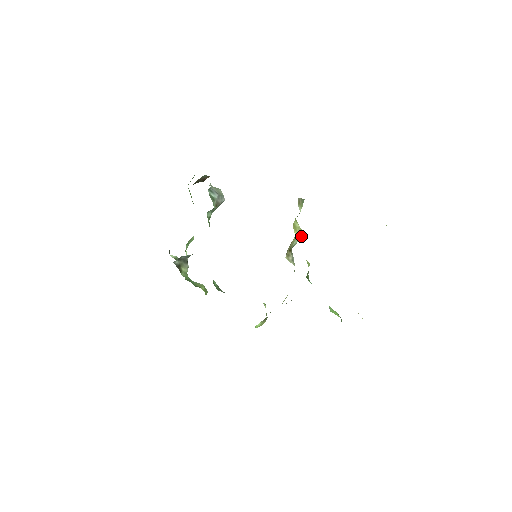
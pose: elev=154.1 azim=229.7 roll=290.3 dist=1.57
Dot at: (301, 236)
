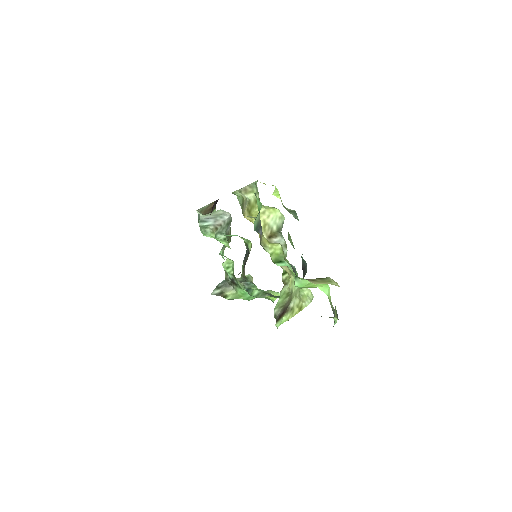
Dot at: (279, 214)
